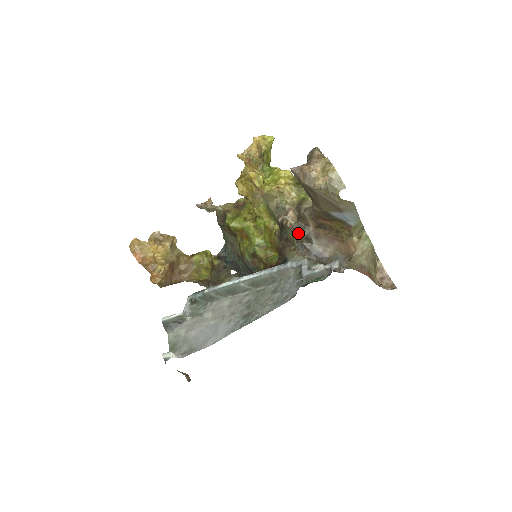
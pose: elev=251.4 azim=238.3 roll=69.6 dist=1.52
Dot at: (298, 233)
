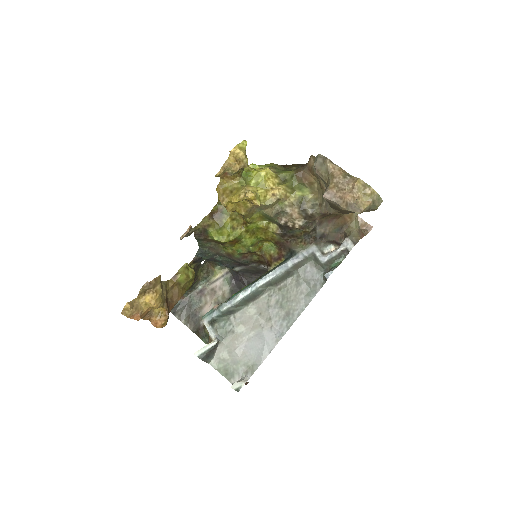
Dot at: (307, 230)
